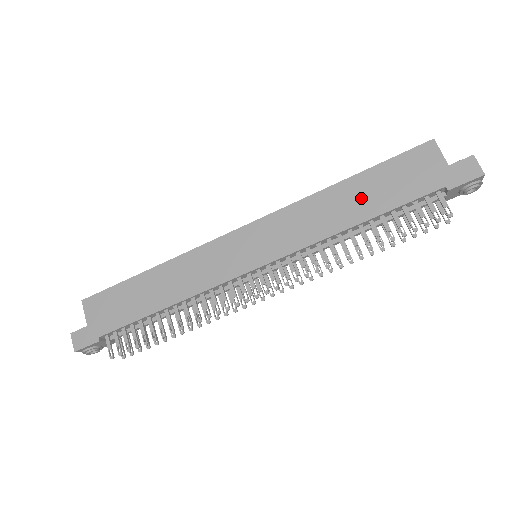
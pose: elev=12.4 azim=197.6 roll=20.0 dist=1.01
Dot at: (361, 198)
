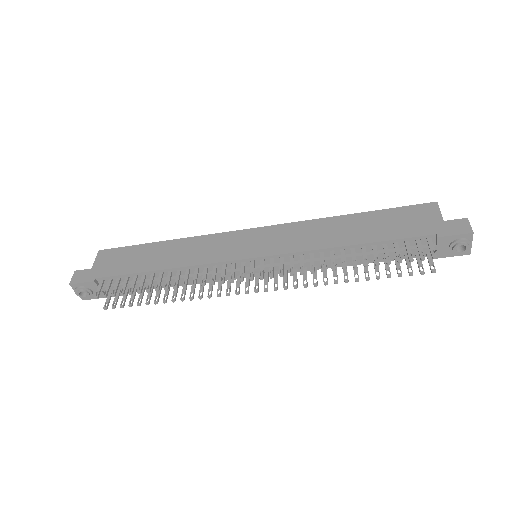
Dot at: (361, 228)
